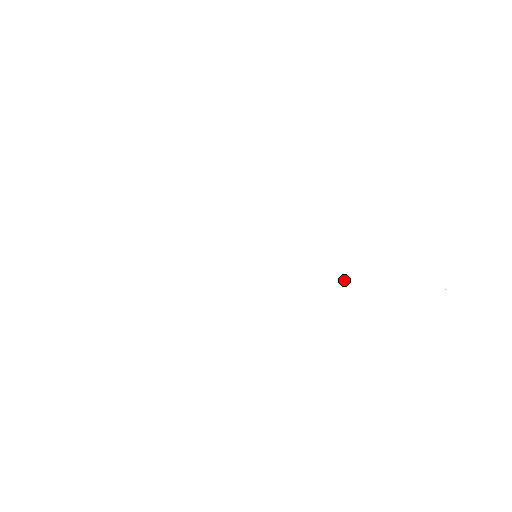
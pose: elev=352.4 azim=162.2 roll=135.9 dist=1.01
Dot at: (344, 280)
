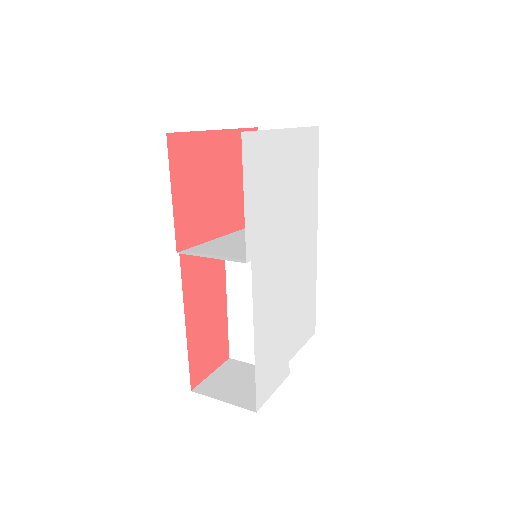
Dot at: (298, 295)
